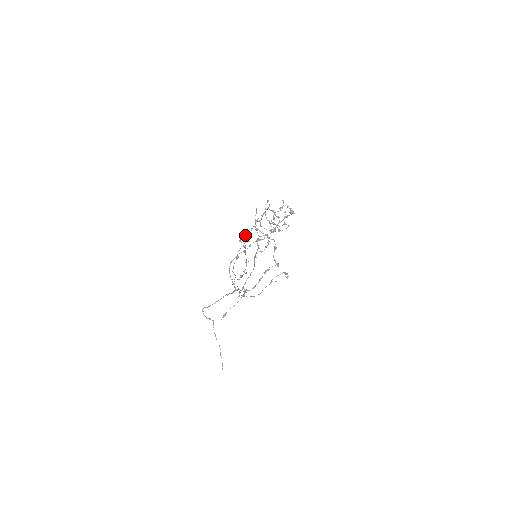
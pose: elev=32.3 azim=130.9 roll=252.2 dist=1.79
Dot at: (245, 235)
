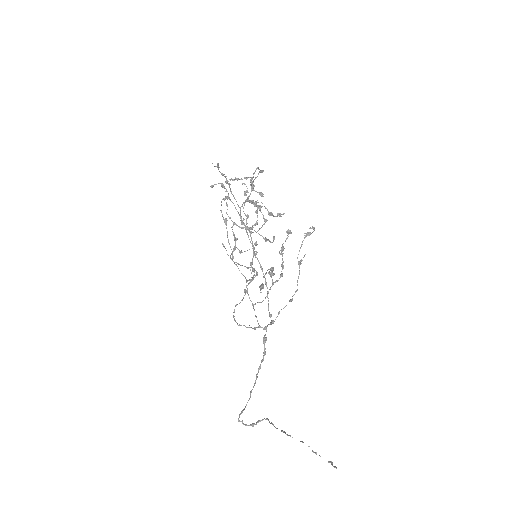
Dot at: occluded
